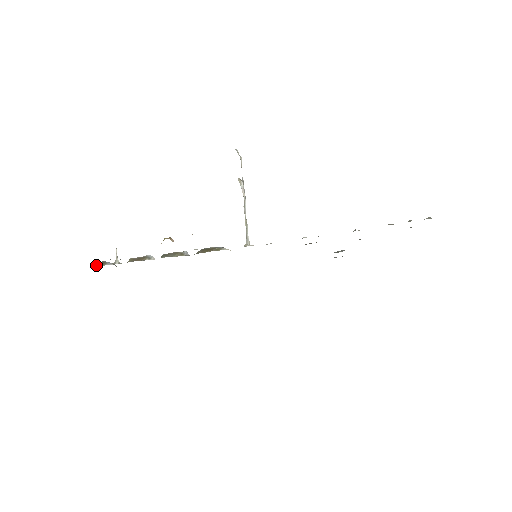
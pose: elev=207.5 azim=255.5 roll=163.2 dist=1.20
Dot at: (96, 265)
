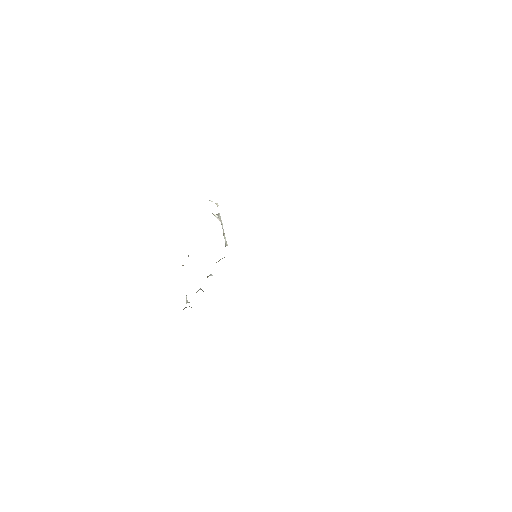
Dot at: occluded
